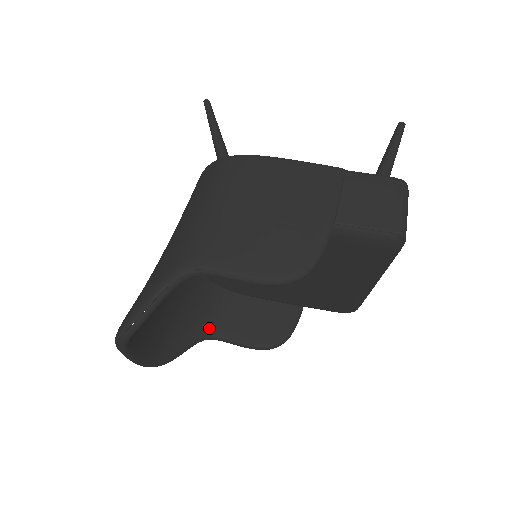
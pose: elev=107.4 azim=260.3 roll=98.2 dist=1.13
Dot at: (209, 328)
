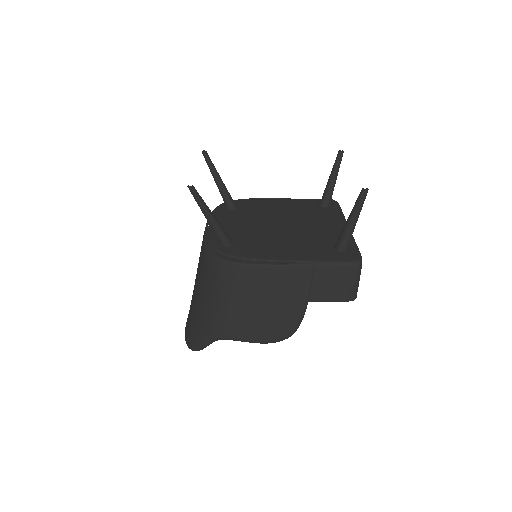
Dot at: occluded
